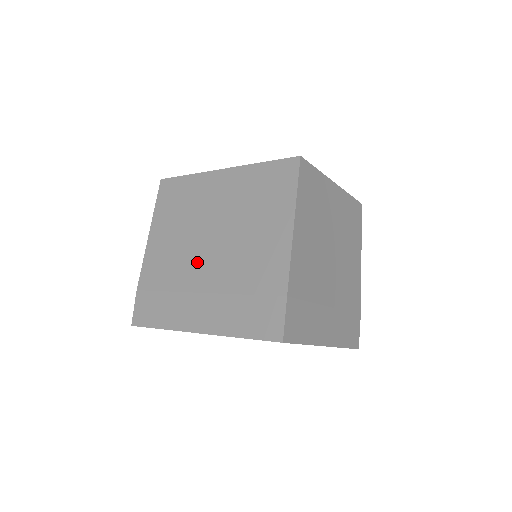
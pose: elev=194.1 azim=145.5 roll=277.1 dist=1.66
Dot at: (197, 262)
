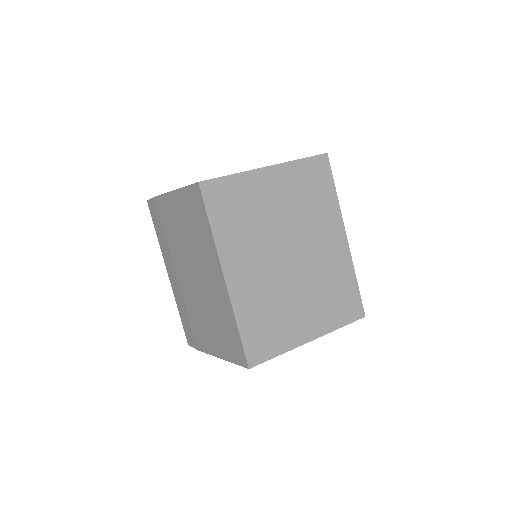
Dot at: (182, 265)
